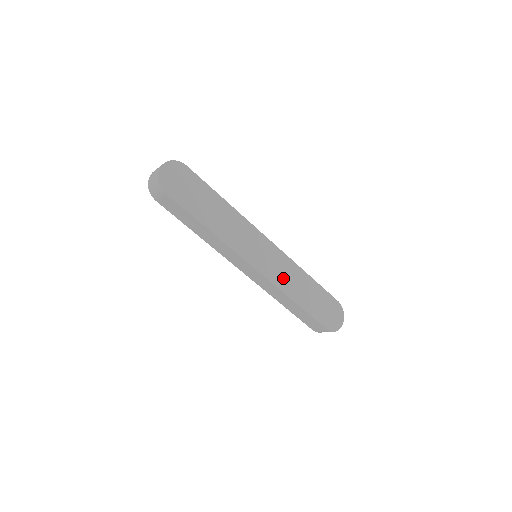
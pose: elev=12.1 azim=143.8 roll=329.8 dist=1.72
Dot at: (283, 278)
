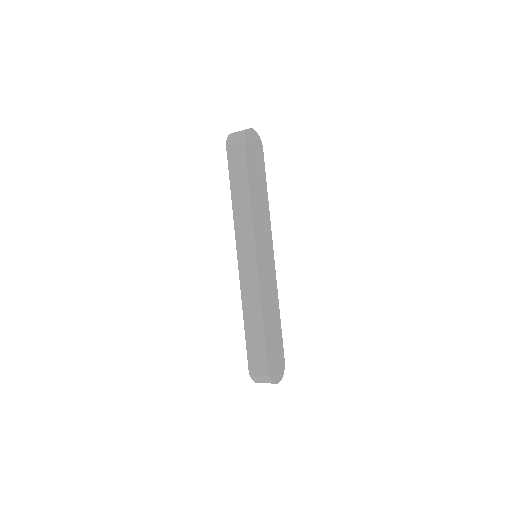
Dot at: (266, 288)
